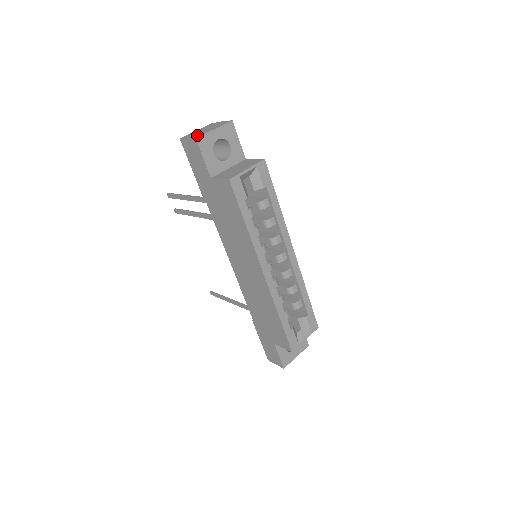
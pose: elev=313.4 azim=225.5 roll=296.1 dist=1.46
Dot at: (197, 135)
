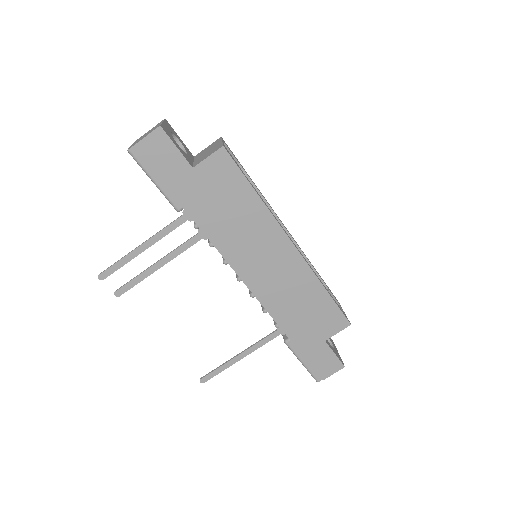
Dot at: (152, 130)
